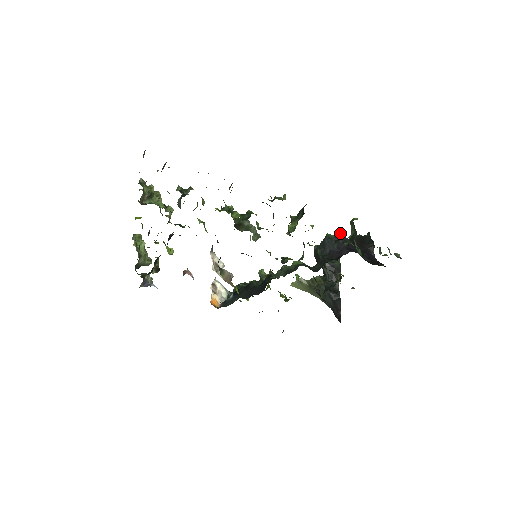
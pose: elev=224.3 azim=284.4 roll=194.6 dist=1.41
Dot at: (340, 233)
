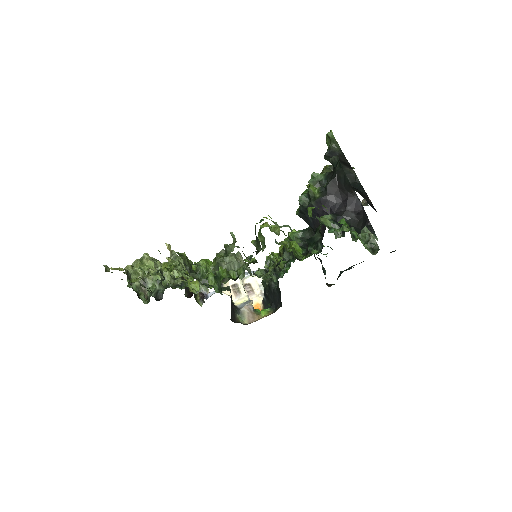
Dot at: (312, 176)
